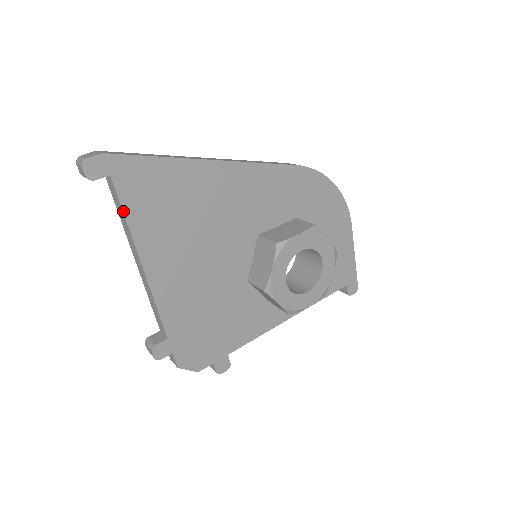
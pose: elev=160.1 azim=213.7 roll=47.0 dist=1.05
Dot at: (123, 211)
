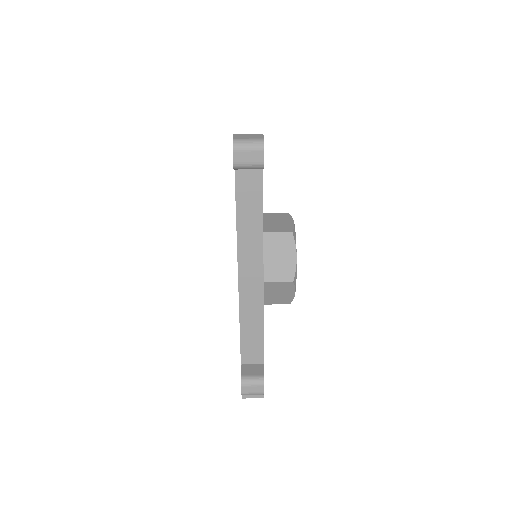
Dot at: occluded
